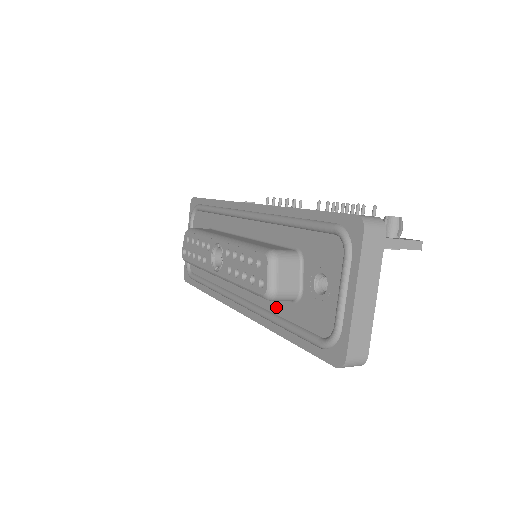
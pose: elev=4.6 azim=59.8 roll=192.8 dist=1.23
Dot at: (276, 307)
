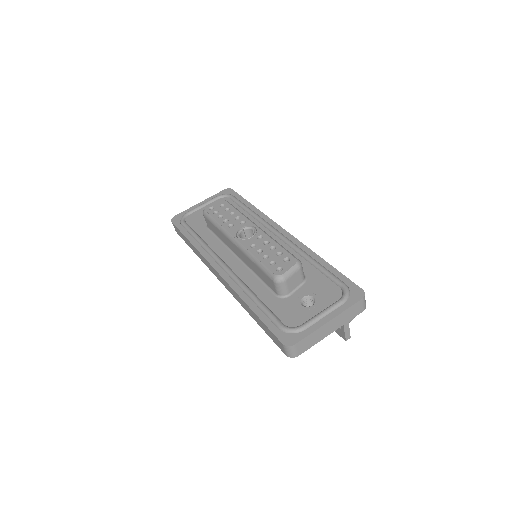
Dot at: (258, 289)
